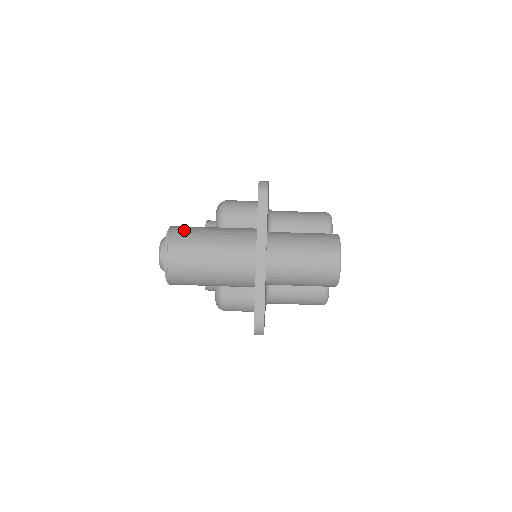
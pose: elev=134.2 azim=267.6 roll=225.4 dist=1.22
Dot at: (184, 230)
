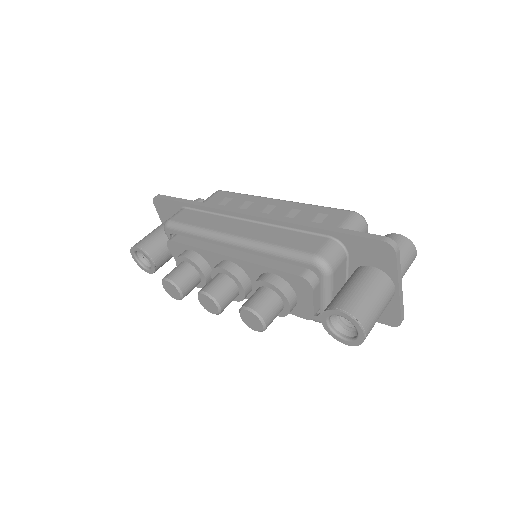
Dot at: (358, 308)
